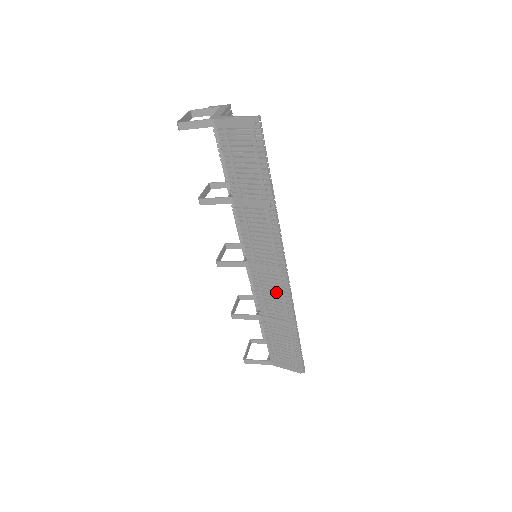
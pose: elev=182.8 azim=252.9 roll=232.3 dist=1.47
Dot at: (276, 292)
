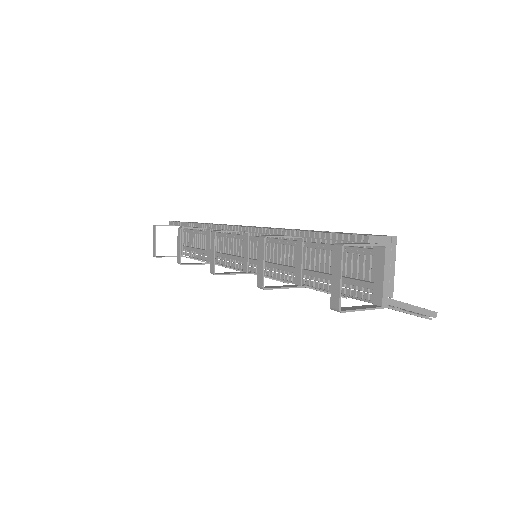
Dot at: occluded
